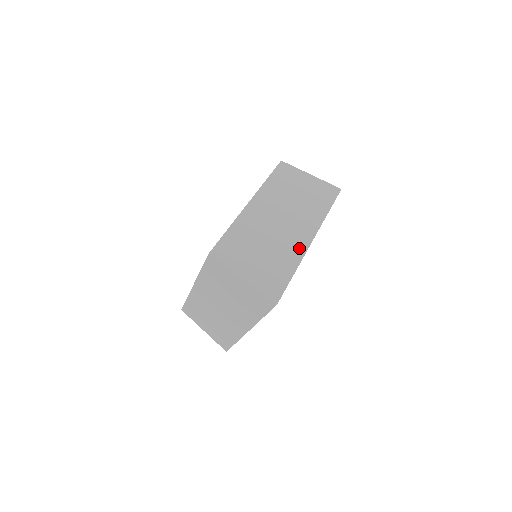
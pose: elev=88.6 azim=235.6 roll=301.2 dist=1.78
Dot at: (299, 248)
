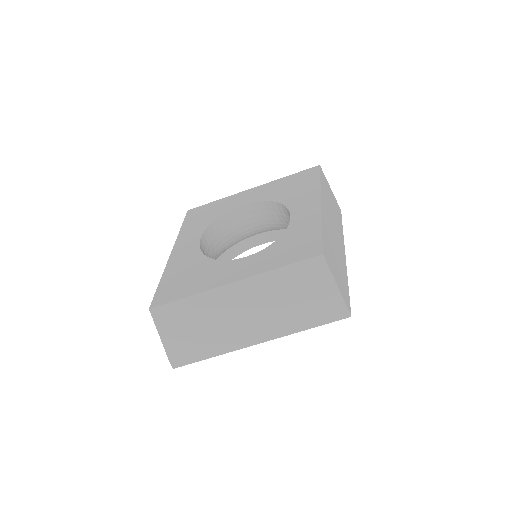
Dot at: (236, 344)
